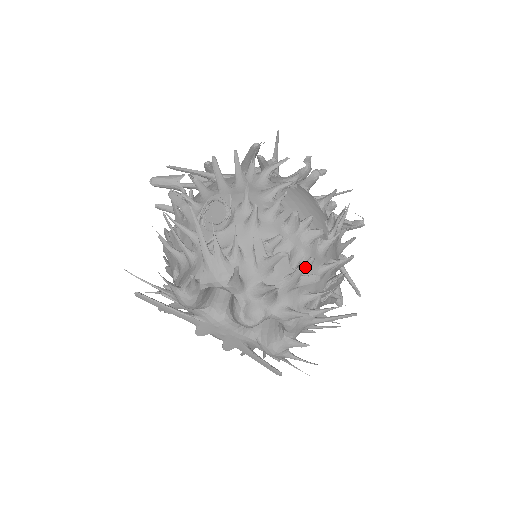
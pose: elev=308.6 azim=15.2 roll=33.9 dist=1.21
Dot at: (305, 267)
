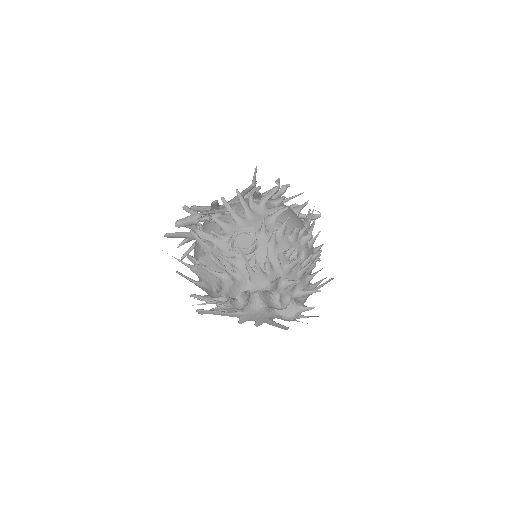
Dot at: occluded
